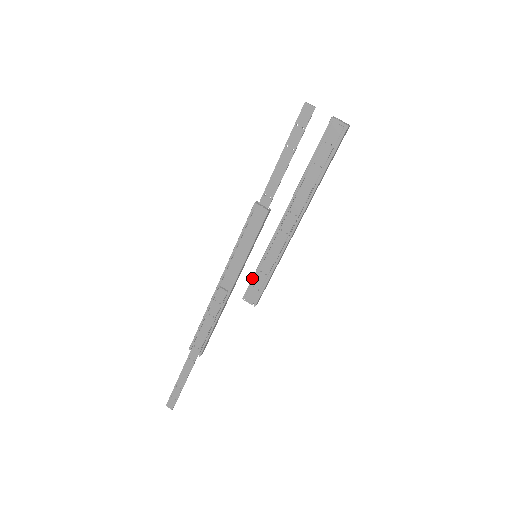
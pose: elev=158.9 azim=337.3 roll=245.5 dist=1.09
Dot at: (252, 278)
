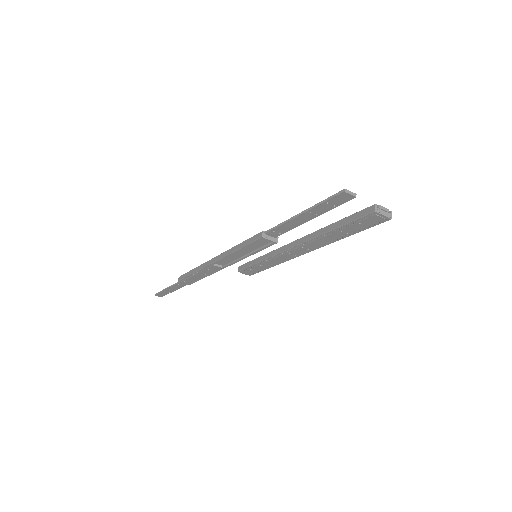
Dot at: (250, 266)
